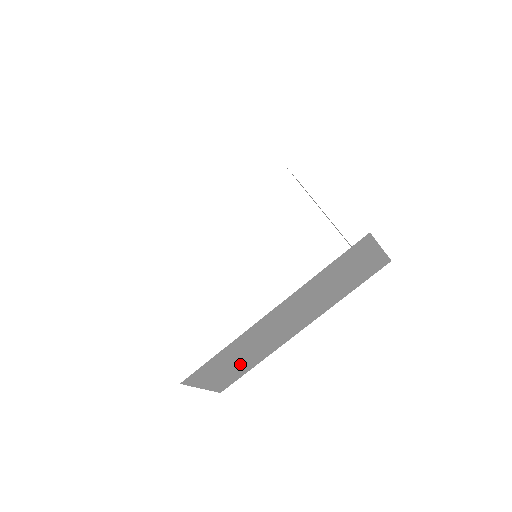
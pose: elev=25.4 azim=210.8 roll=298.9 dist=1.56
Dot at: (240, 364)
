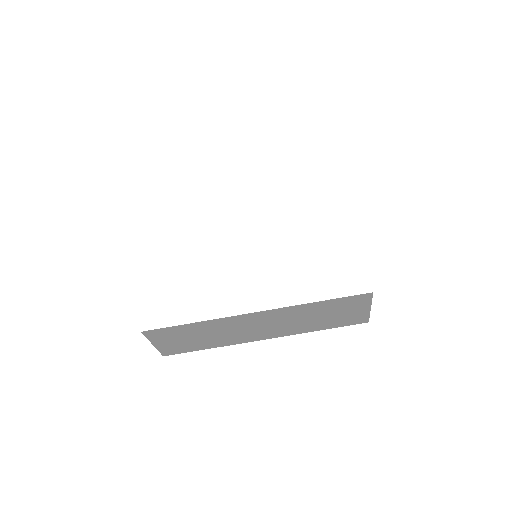
Dot at: (198, 341)
